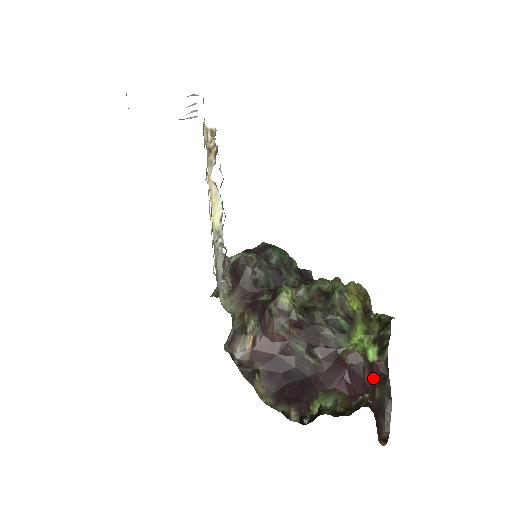
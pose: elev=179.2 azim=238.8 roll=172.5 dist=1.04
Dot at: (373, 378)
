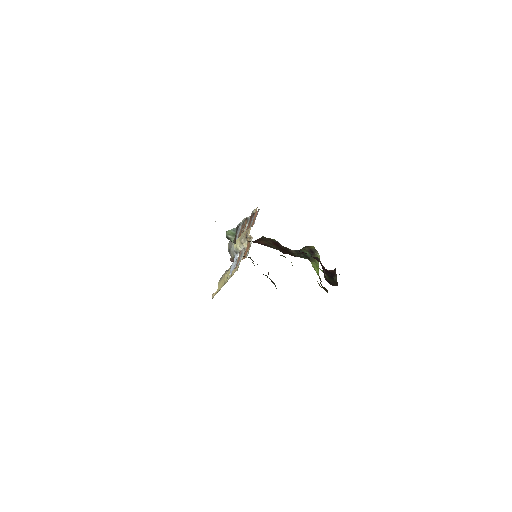
Dot at: (324, 269)
